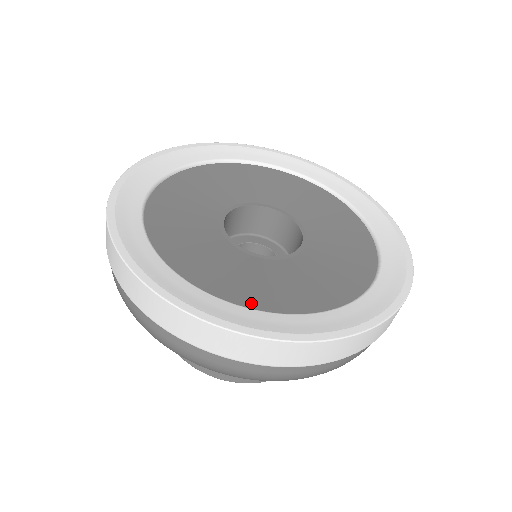
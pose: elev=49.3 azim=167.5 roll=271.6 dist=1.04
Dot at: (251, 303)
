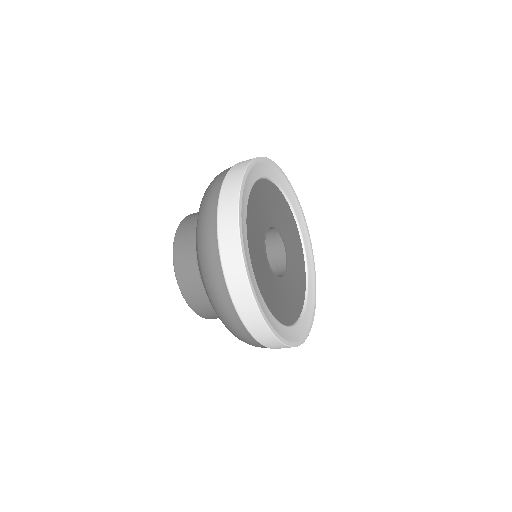
Dot at: (277, 316)
